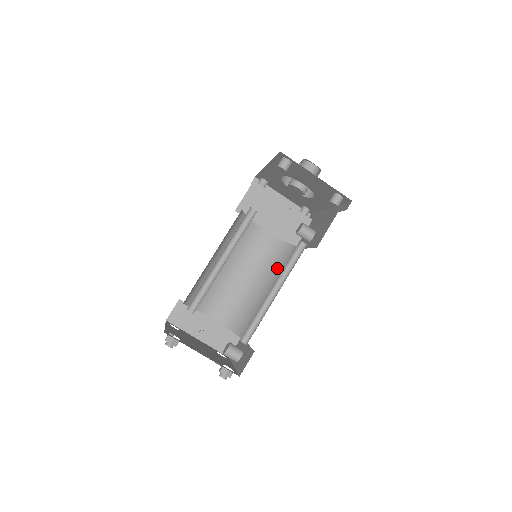
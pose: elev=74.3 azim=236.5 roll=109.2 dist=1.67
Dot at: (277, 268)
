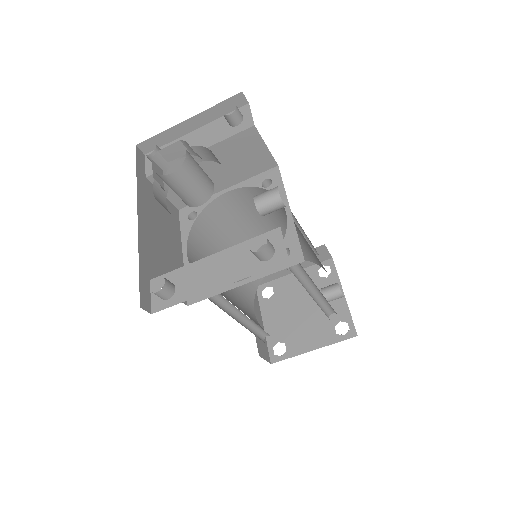
Dot at: (286, 216)
